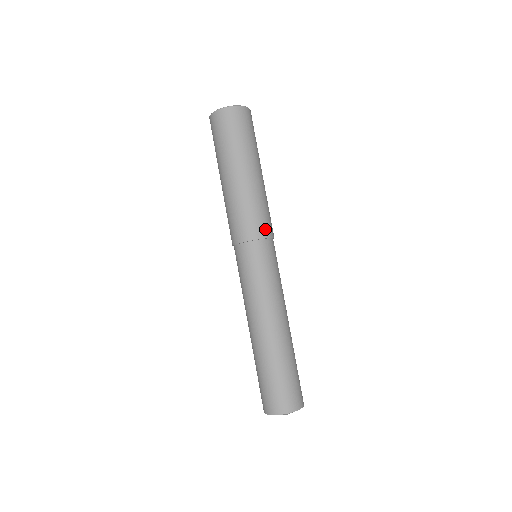
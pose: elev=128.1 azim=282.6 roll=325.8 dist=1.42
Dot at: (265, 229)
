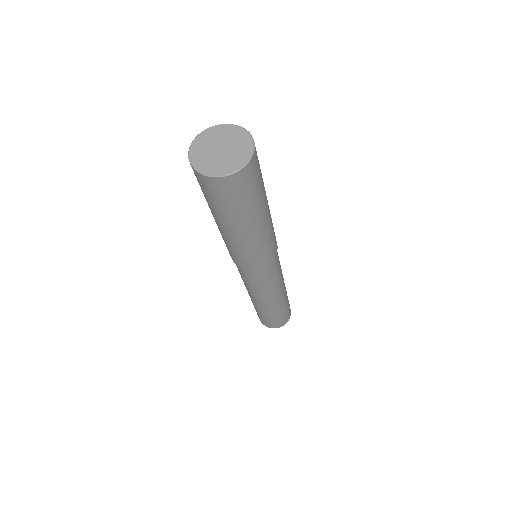
Dot at: (274, 250)
